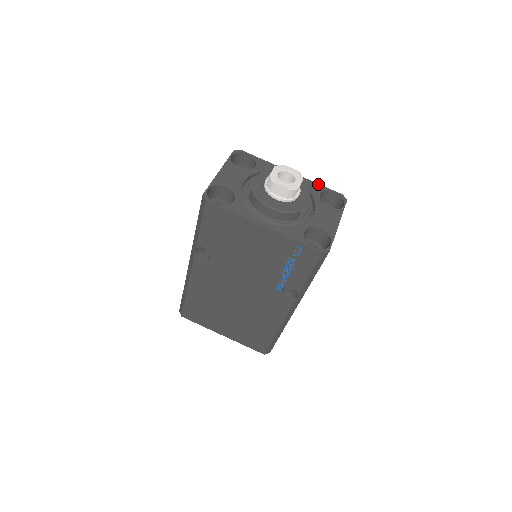
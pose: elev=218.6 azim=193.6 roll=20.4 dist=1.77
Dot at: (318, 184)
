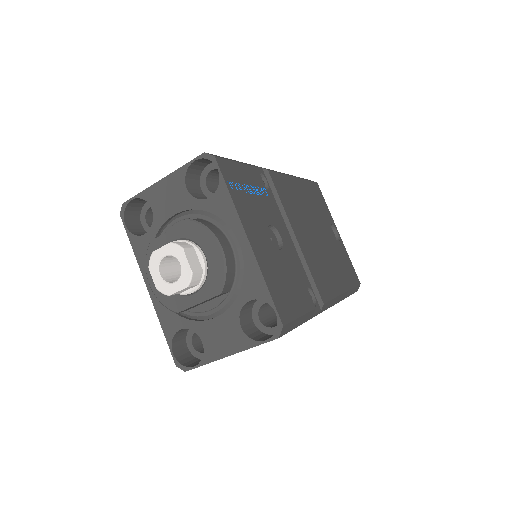
Dot at: (265, 284)
